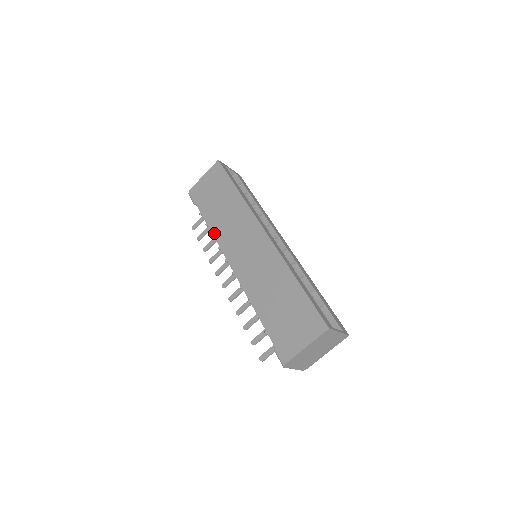
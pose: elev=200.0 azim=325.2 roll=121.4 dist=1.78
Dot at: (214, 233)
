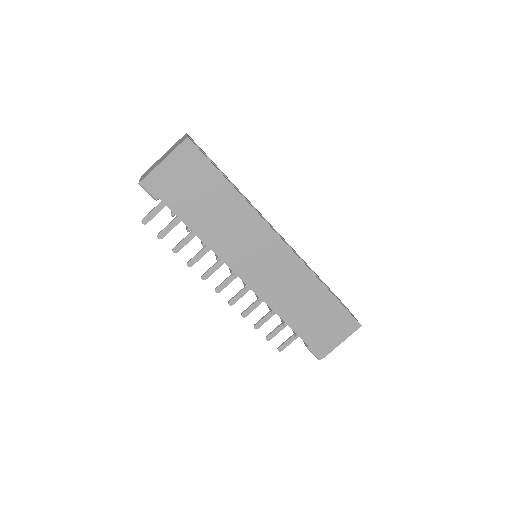
Dot at: (209, 244)
